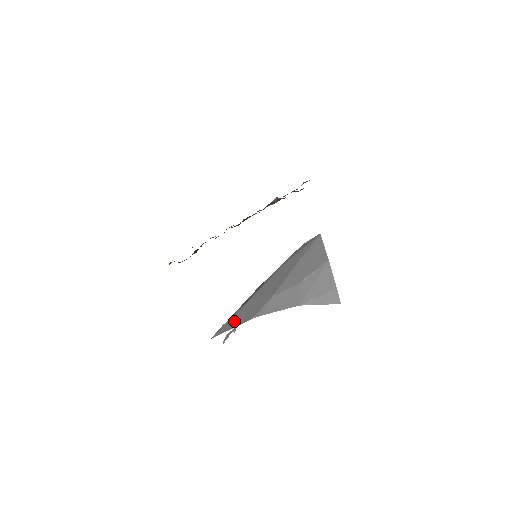
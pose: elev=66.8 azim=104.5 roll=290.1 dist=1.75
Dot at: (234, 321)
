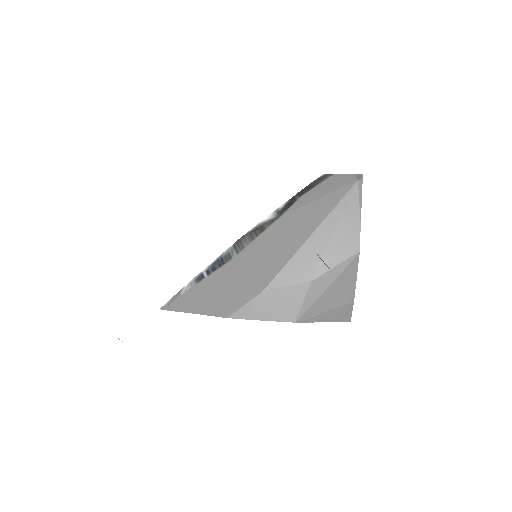
Dot at: (199, 299)
